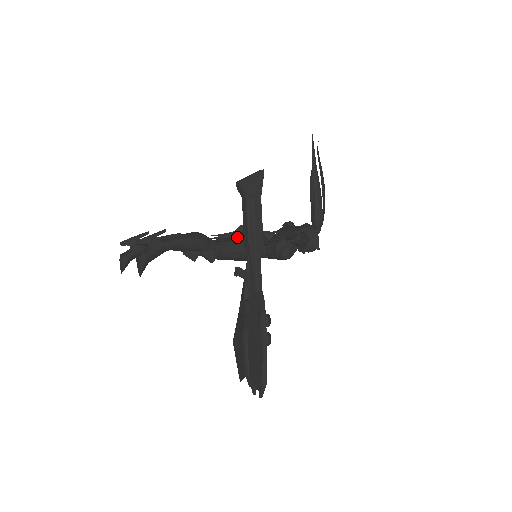
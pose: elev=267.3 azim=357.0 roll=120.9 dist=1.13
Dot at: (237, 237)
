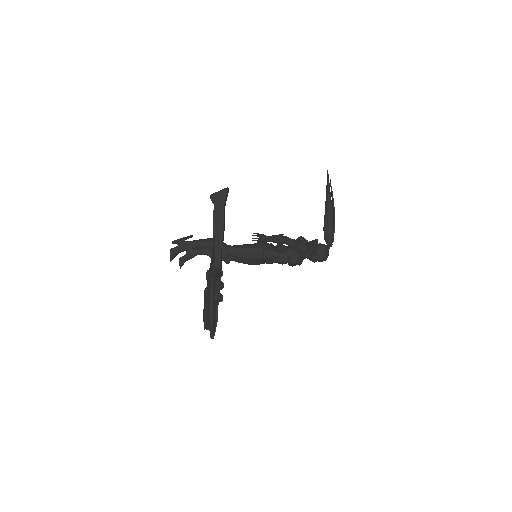
Dot at: (248, 244)
